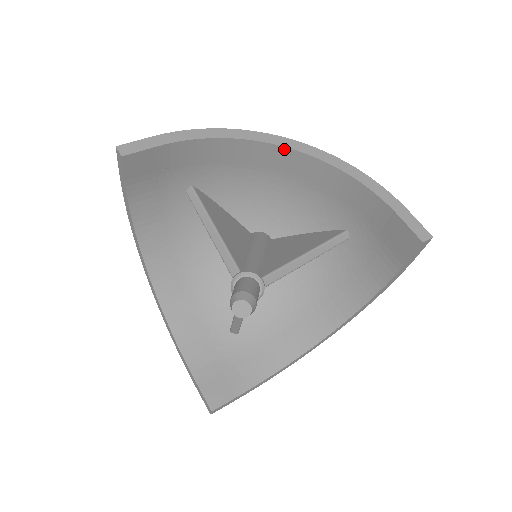
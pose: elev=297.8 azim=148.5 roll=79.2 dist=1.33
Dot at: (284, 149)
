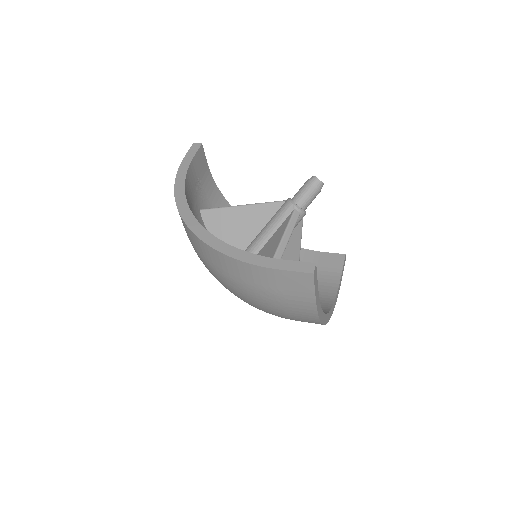
Dot at: occluded
